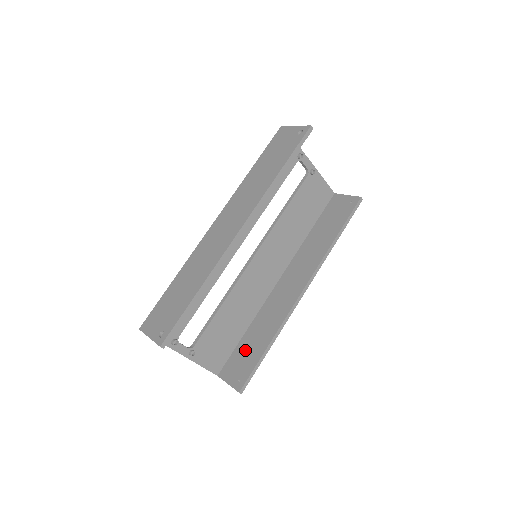
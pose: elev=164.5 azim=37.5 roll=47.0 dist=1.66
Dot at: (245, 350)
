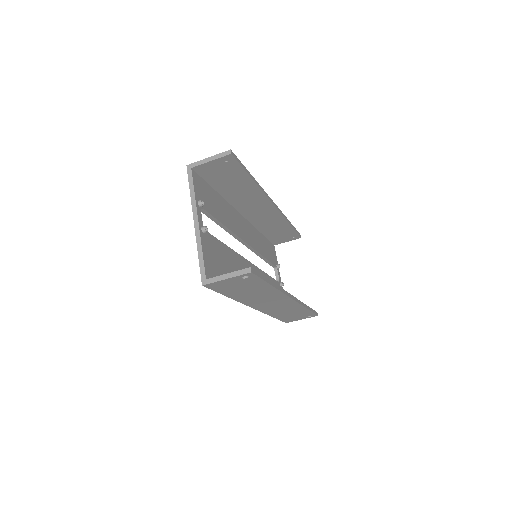
Dot at: occluded
